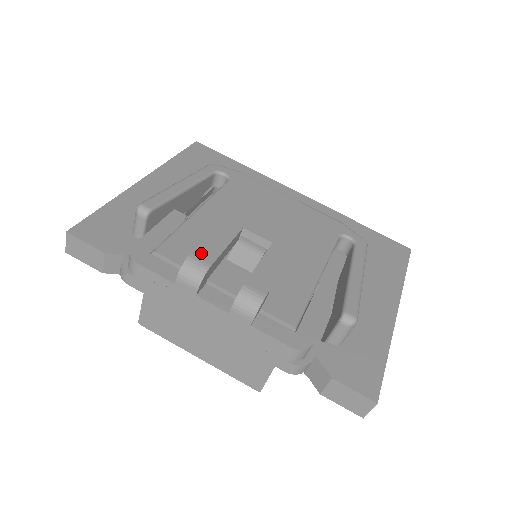
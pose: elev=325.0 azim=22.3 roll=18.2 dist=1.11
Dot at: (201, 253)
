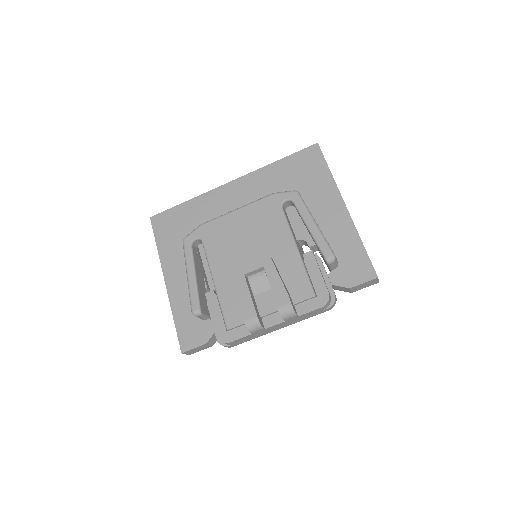
Dot at: (247, 314)
